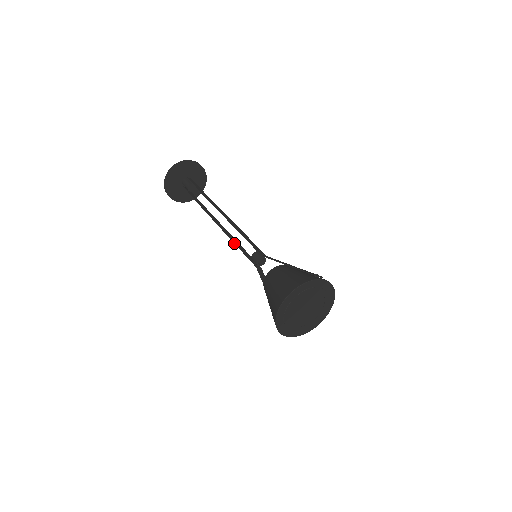
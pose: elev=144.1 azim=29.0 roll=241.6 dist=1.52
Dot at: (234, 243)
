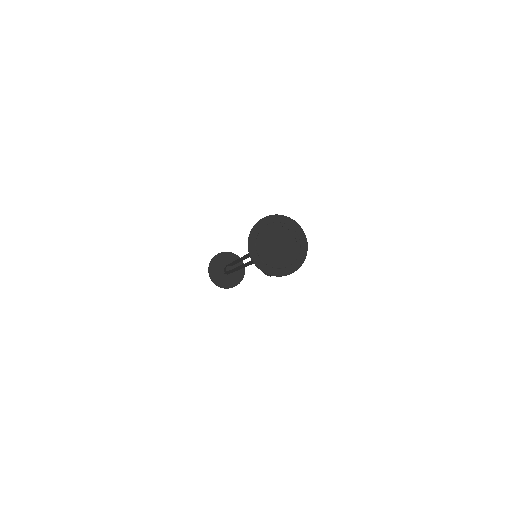
Dot at: (245, 263)
